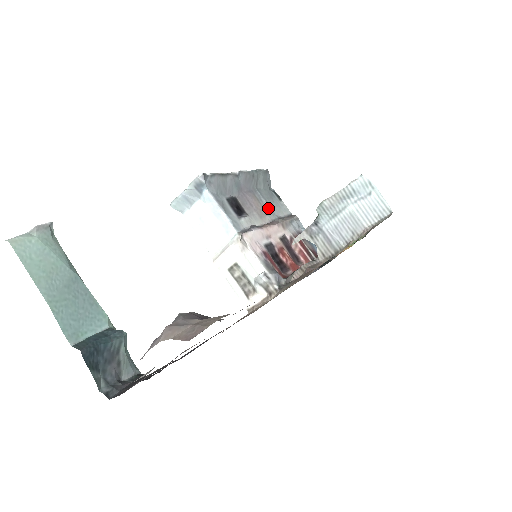
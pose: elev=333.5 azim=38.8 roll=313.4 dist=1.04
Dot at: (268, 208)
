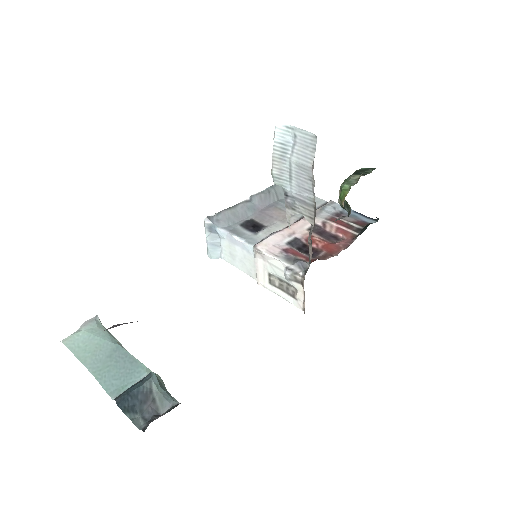
Dot at: occluded
